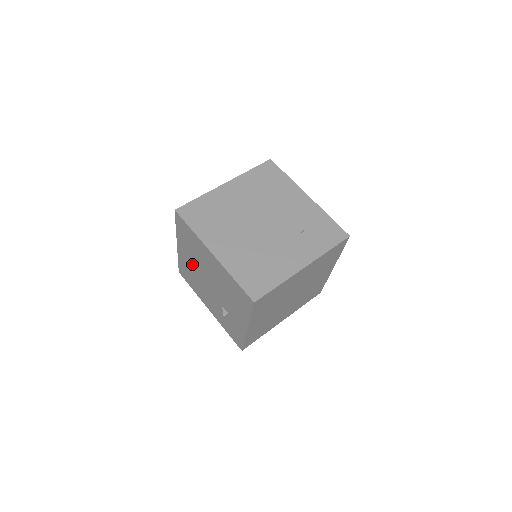
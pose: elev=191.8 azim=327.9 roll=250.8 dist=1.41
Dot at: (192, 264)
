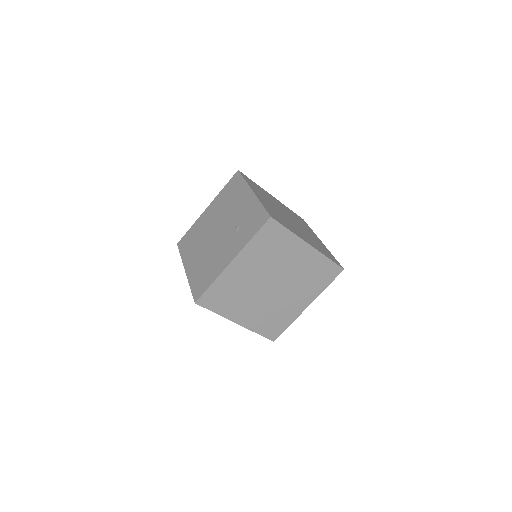
Dot at: occluded
